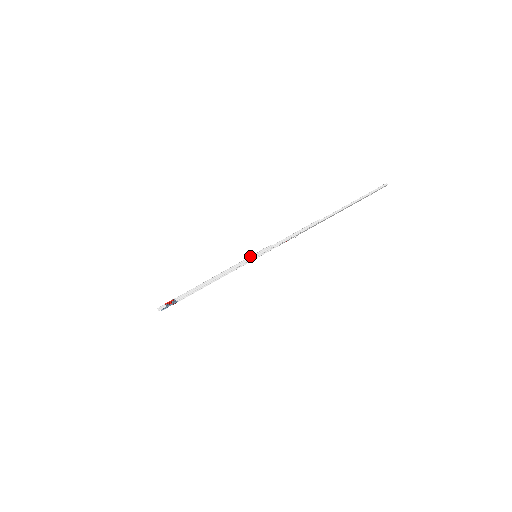
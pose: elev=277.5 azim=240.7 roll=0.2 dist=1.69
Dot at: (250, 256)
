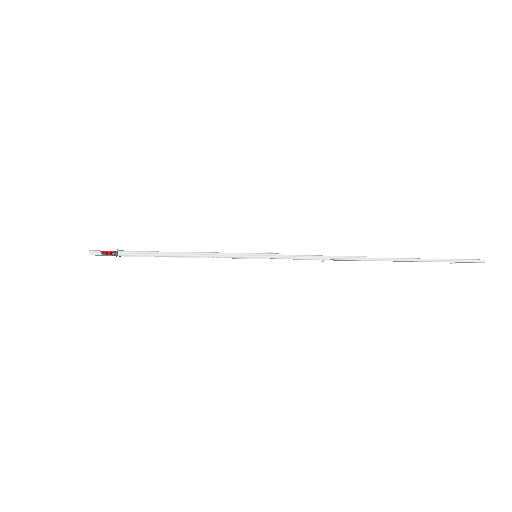
Dot at: occluded
